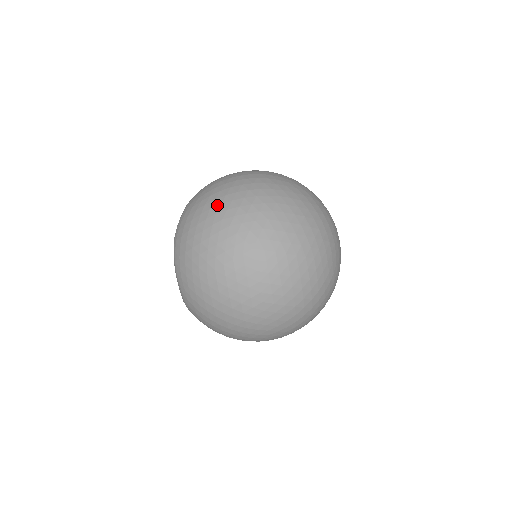
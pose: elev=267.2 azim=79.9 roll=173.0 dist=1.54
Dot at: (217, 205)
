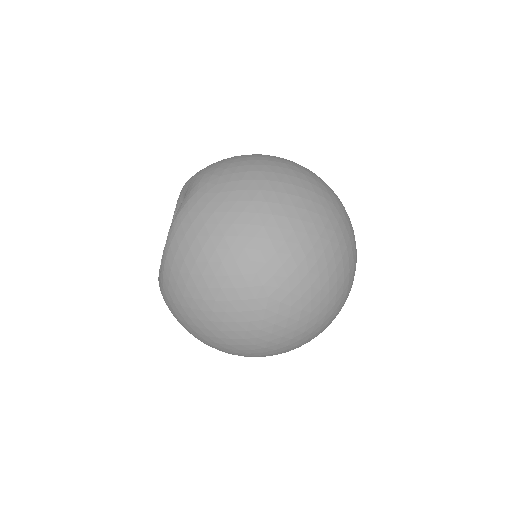
Dot at: (243, 223)
